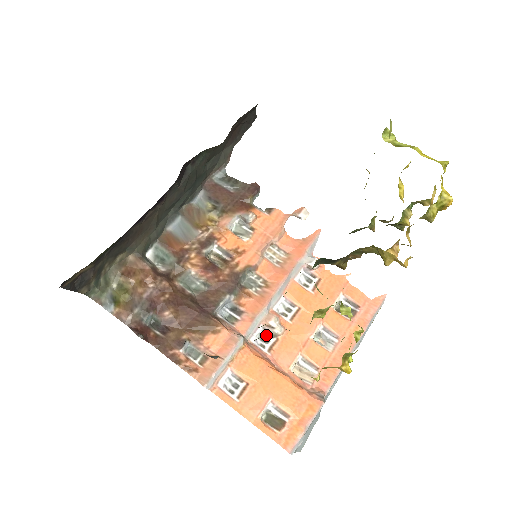
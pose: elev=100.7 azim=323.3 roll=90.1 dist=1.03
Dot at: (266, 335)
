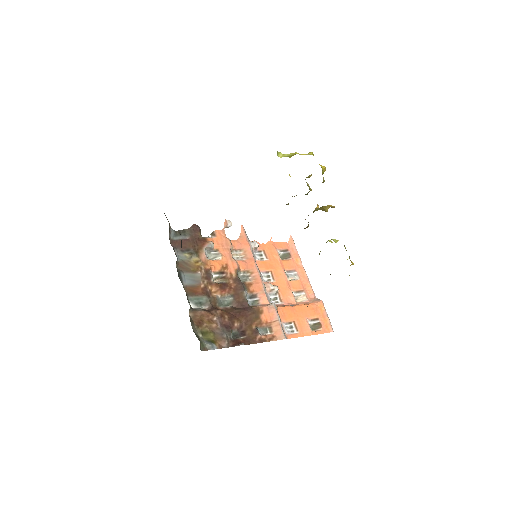
Dot at: (273, 296)
